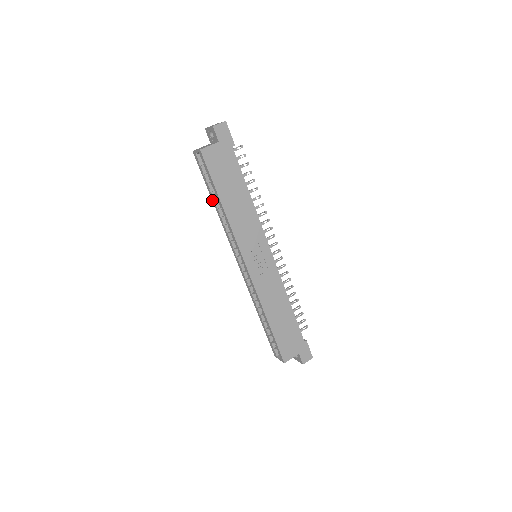
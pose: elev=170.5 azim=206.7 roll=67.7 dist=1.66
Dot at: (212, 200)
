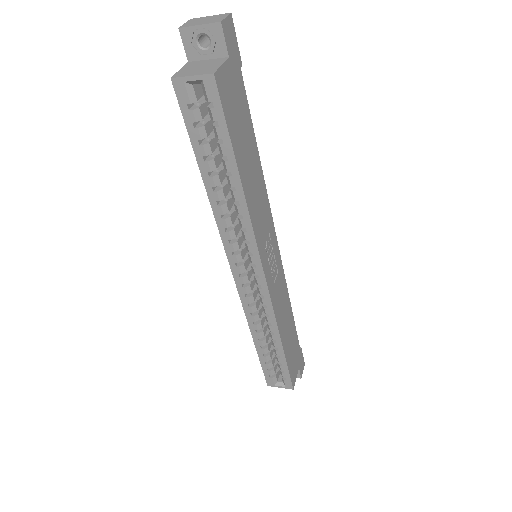
Dot at: (202, 177)
